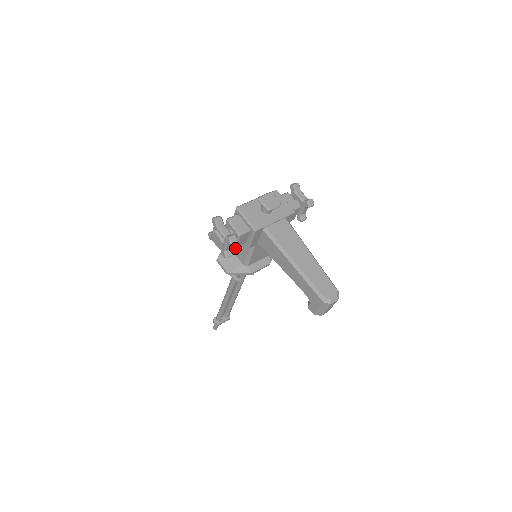
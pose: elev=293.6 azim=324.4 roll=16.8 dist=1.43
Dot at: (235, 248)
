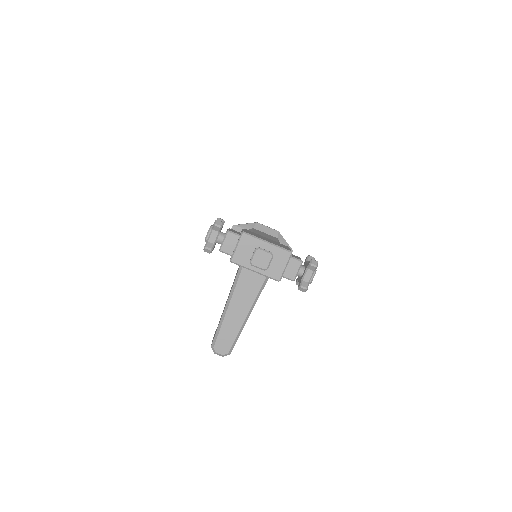
Dot at: occluded
